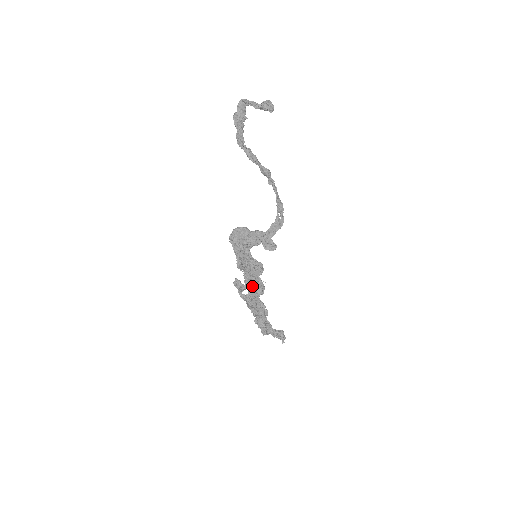
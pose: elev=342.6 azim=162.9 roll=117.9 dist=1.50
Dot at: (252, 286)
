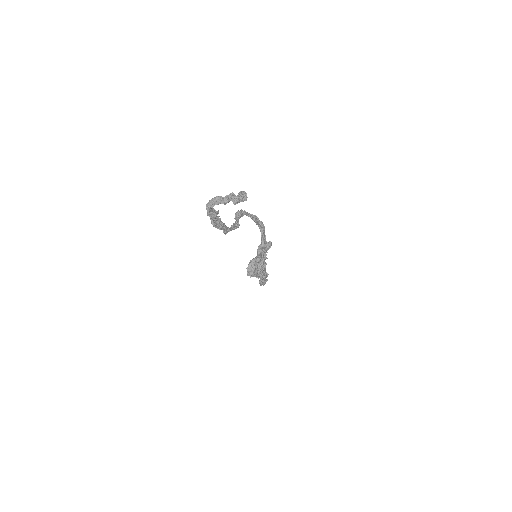
Dot at: occluded
